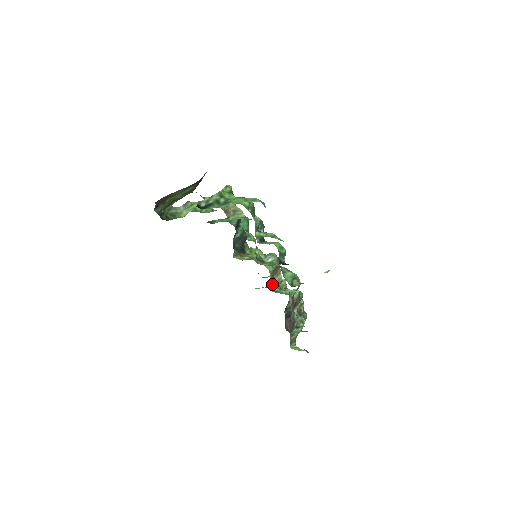
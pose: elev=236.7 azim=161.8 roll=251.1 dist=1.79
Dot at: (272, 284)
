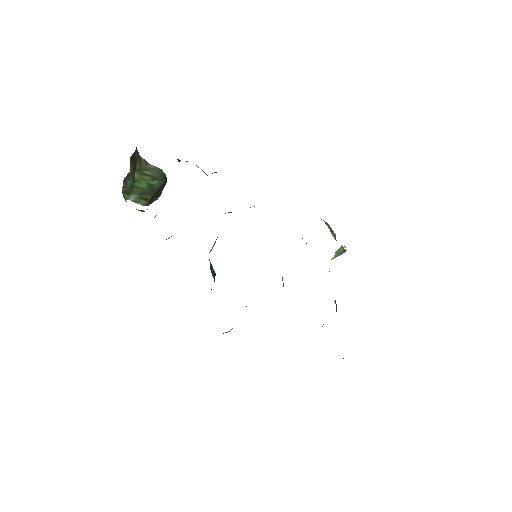
Dot at: occluded
